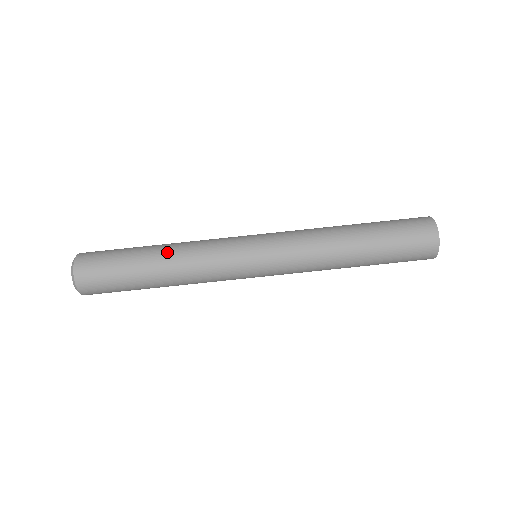
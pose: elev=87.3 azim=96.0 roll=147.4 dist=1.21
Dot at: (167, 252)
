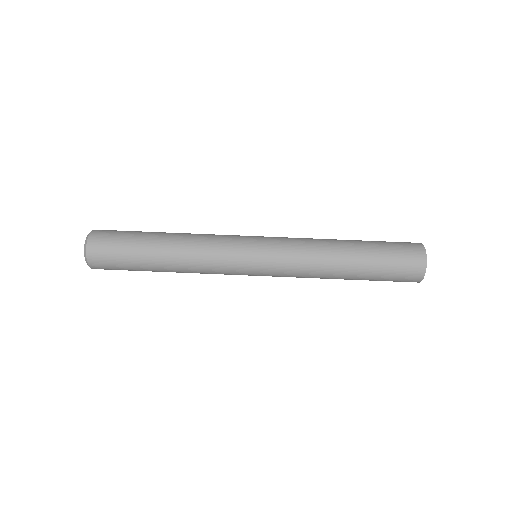
Dot at: (177, 234)
